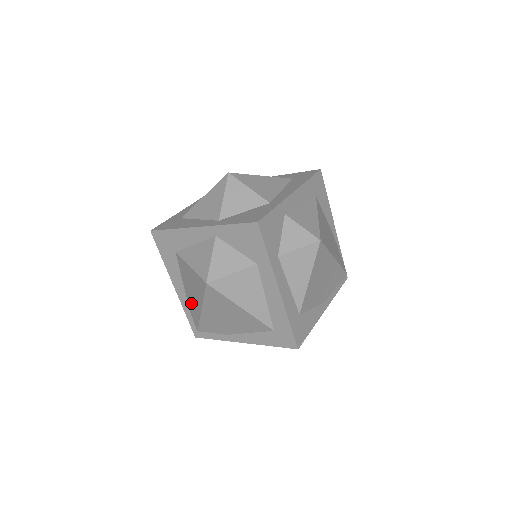
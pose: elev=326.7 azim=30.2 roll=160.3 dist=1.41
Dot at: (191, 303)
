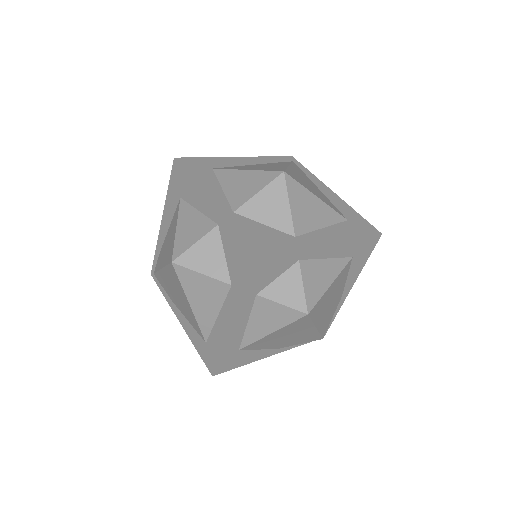
Dot at: (163, 250)
